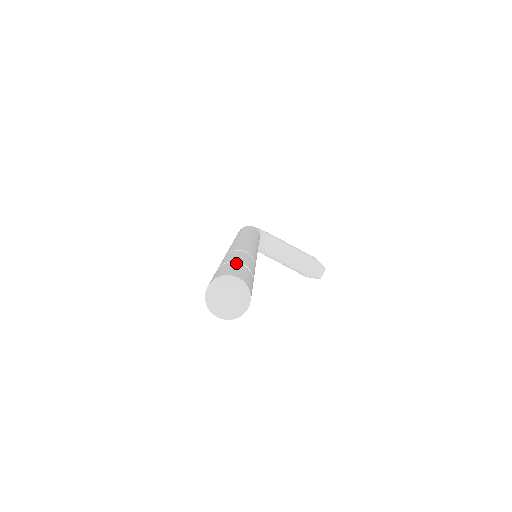
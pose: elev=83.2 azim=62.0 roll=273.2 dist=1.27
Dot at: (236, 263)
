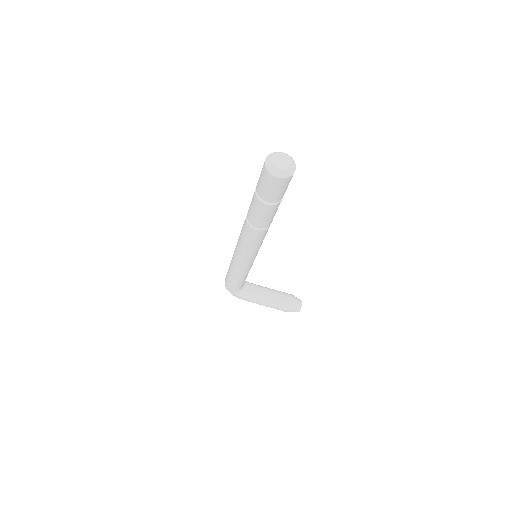
Dot at: occluded
